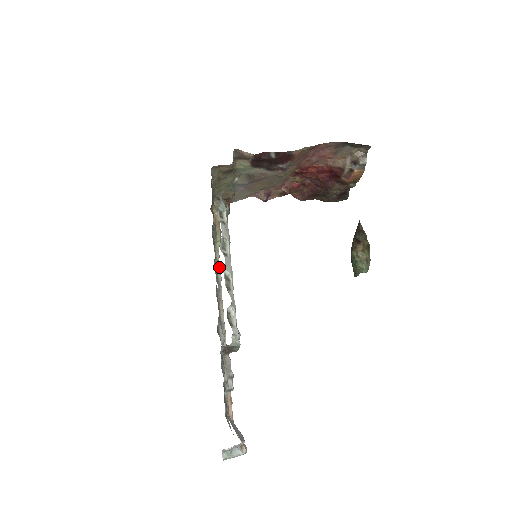
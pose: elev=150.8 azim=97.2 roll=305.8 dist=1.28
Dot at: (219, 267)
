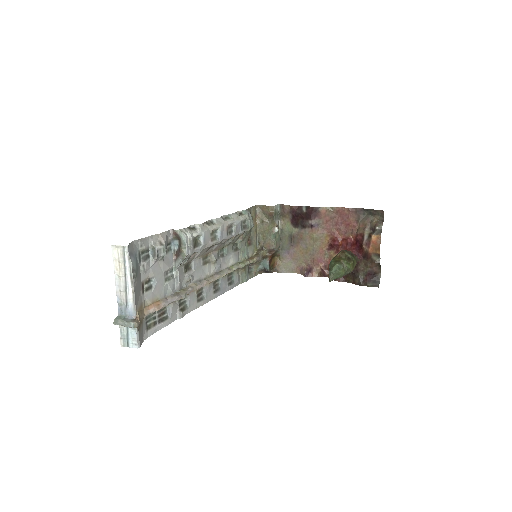
Dot at: (230, 269)
